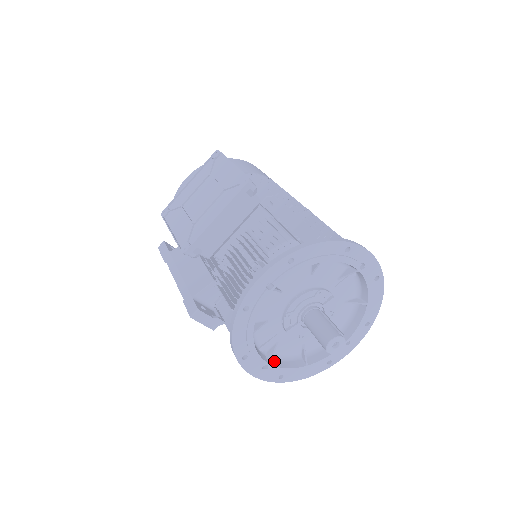
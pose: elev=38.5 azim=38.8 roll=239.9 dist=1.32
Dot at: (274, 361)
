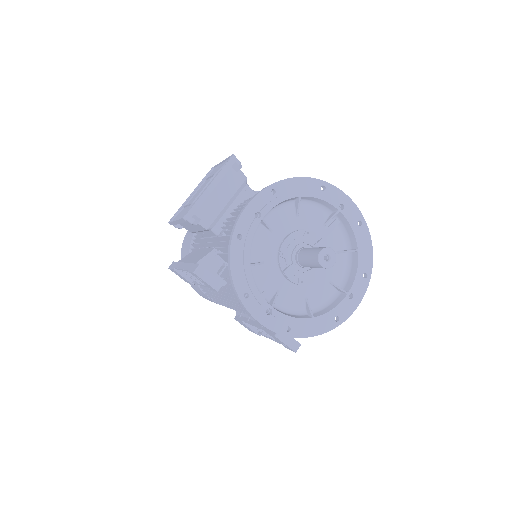
Dot at: (278, 310)
